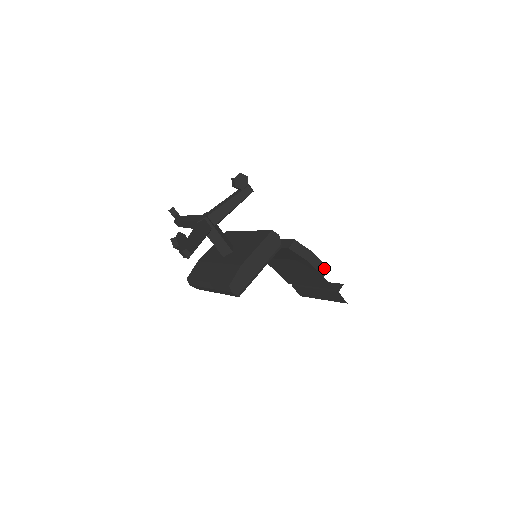
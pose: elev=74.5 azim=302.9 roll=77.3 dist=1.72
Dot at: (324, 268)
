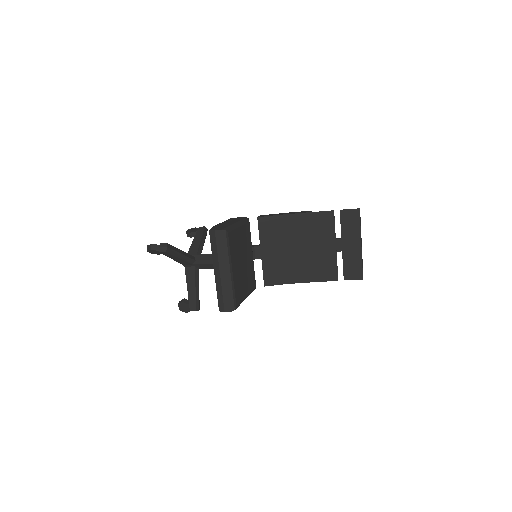
Dot at: occluded
